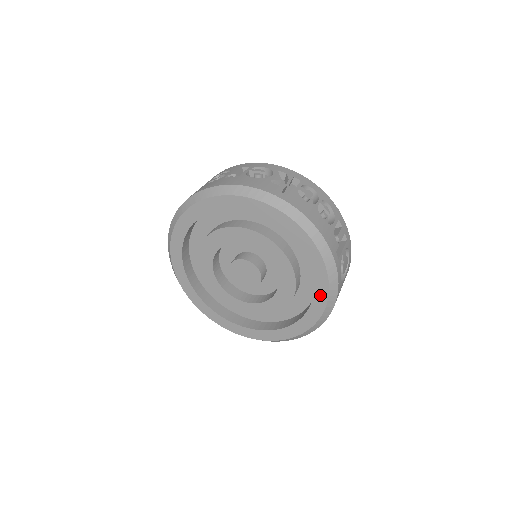
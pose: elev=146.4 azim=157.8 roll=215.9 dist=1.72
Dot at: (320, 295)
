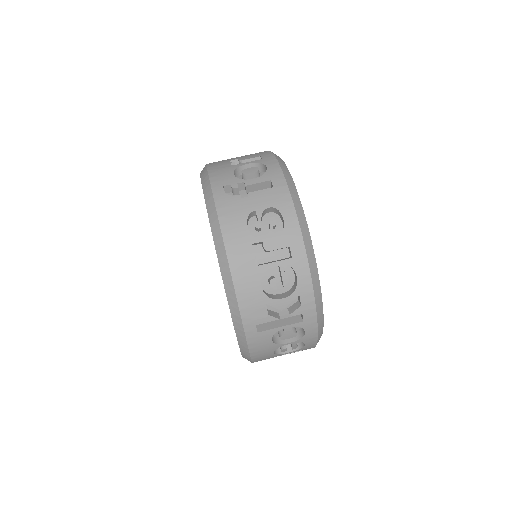
Dot at: occluded
